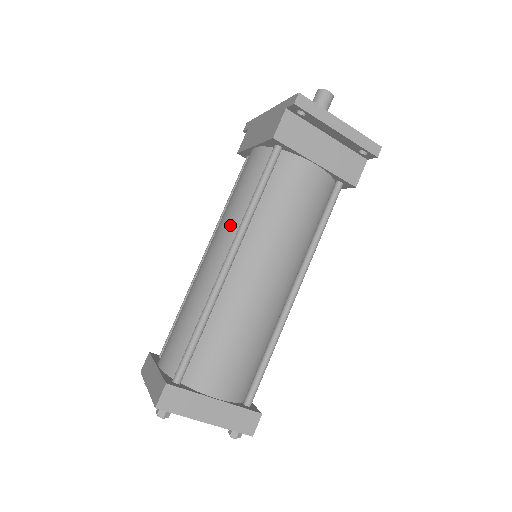
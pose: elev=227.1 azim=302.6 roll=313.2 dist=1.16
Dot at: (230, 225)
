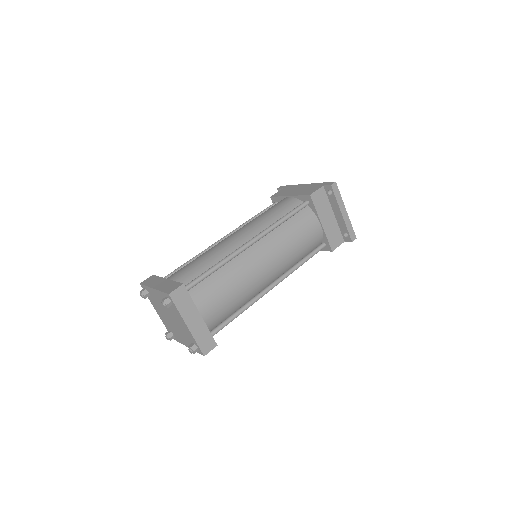
Dot at: (258, 226)
